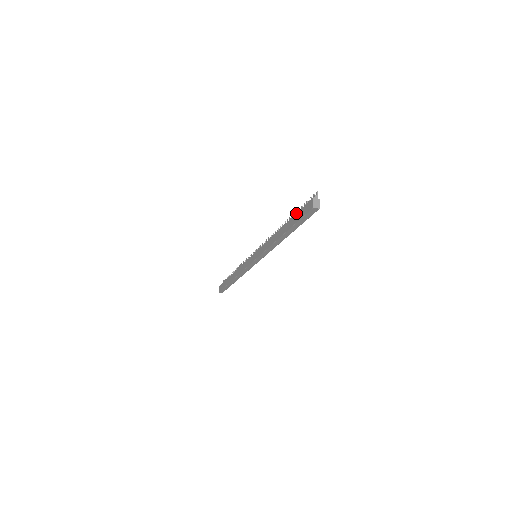
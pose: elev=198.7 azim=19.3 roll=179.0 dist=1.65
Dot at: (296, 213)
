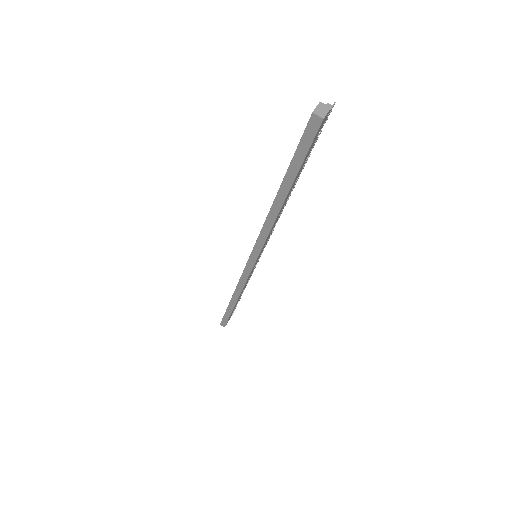
Dot at: occluded
